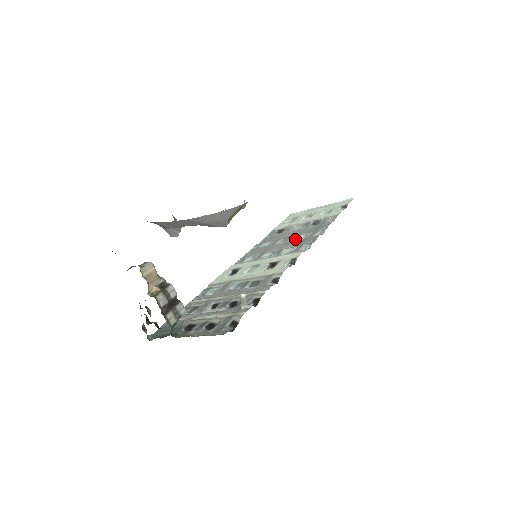
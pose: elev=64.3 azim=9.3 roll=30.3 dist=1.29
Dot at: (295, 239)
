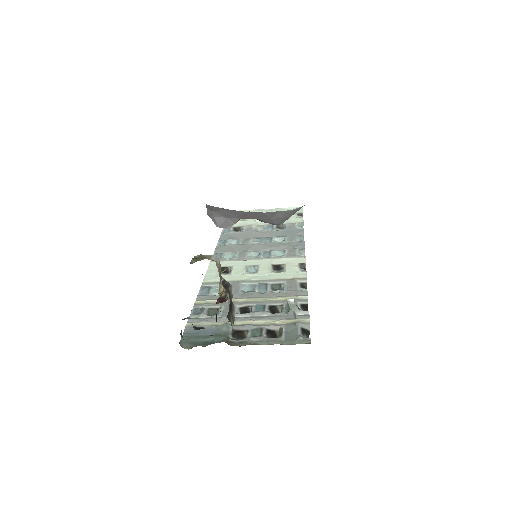
Dot at: (273, 241)
